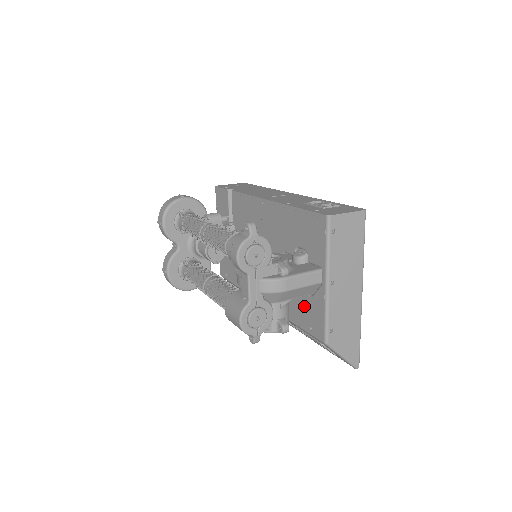
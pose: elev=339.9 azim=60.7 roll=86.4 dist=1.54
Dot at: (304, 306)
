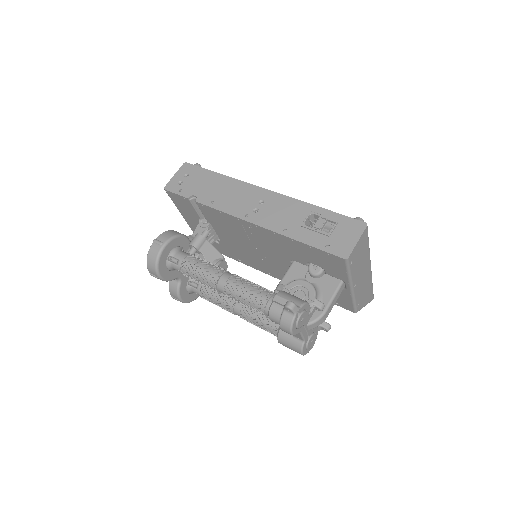
Dot at: occluded
